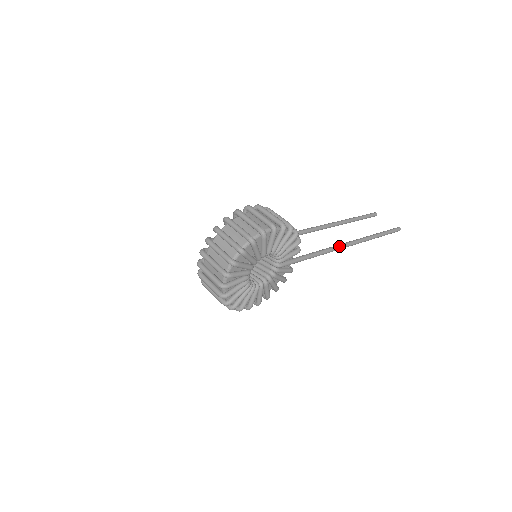
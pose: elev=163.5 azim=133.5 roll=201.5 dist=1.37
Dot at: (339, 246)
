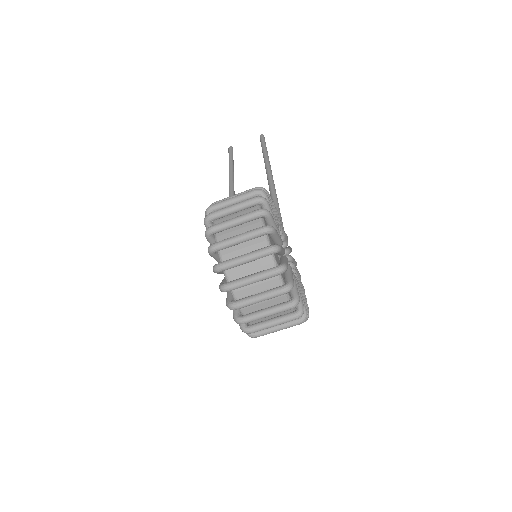
Dot at: (271, 181)
